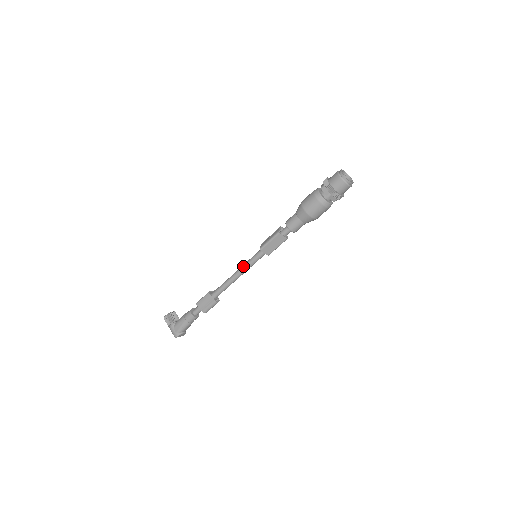
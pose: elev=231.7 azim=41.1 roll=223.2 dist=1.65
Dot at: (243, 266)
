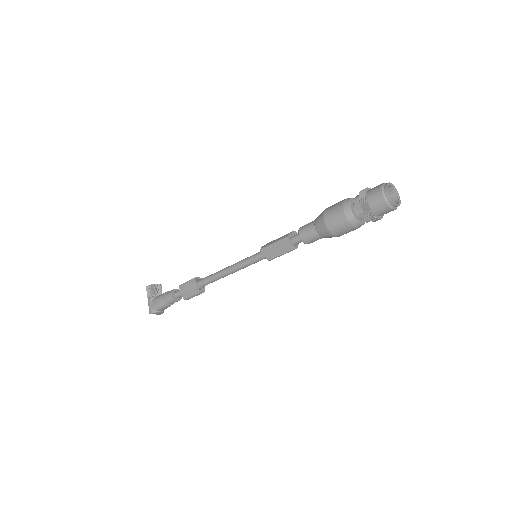
Dot at: (238, 262)
